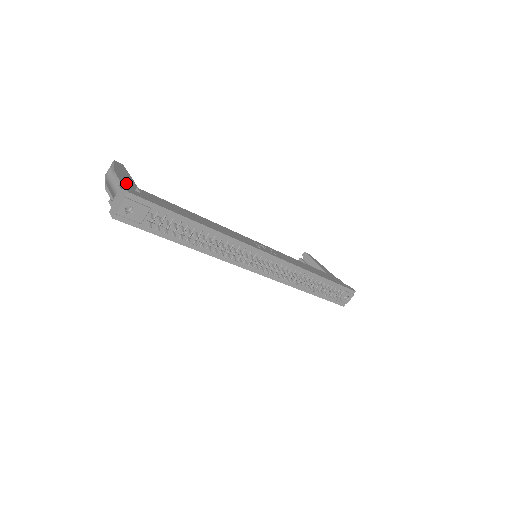
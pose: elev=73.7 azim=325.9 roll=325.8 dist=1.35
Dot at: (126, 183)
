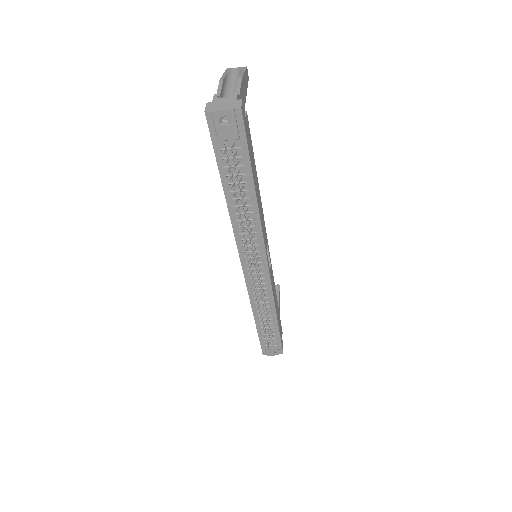
Dot at: (242, 97)
